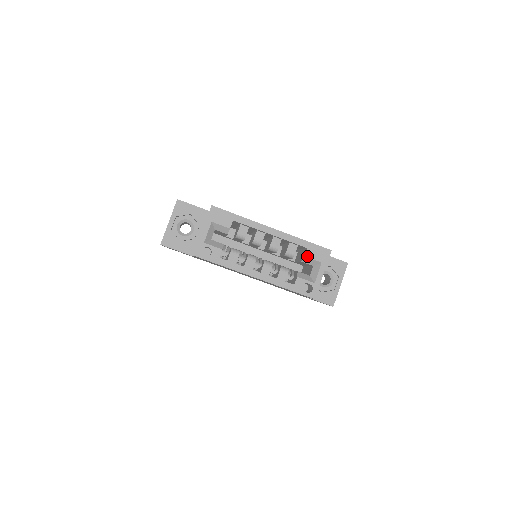
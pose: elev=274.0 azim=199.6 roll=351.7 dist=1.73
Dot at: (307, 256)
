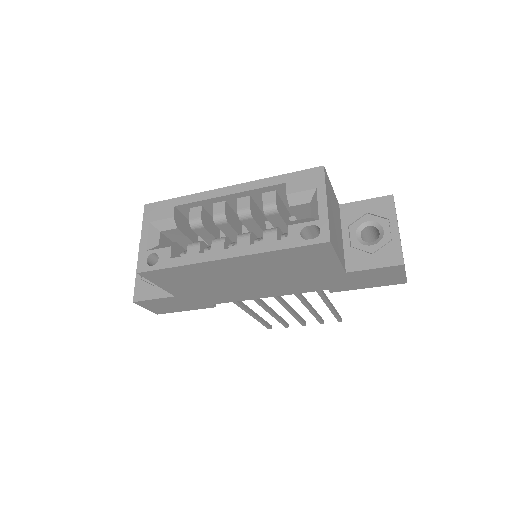
Dot at: (290, 192)
